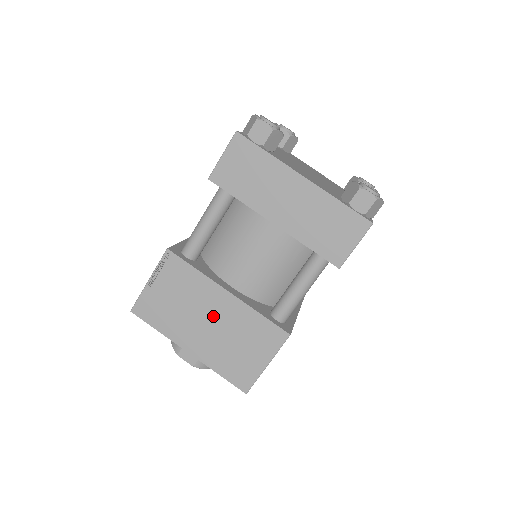
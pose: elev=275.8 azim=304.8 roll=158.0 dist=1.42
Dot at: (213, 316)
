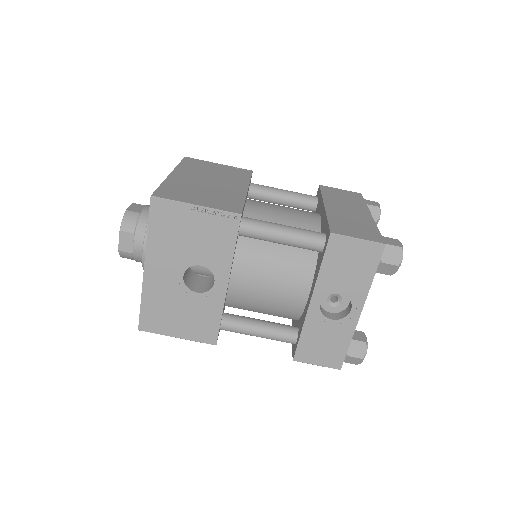
Dot at: (218, 183)
